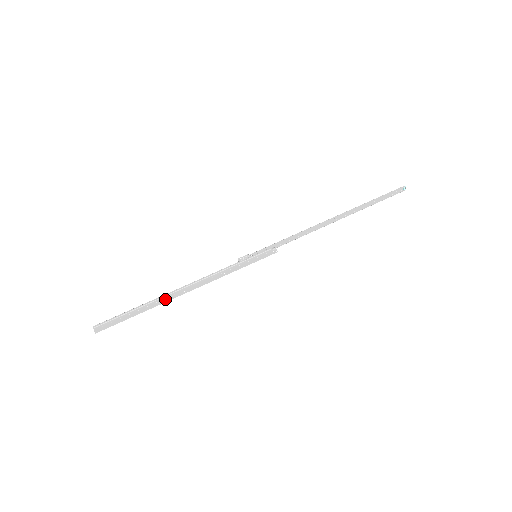
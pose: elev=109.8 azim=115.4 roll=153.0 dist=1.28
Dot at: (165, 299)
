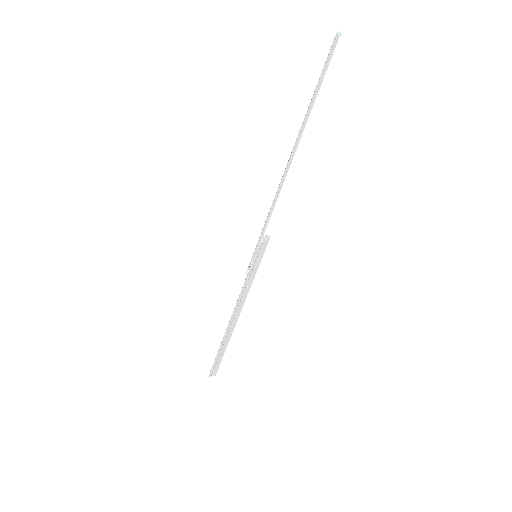
Dot at: (229, 332)
